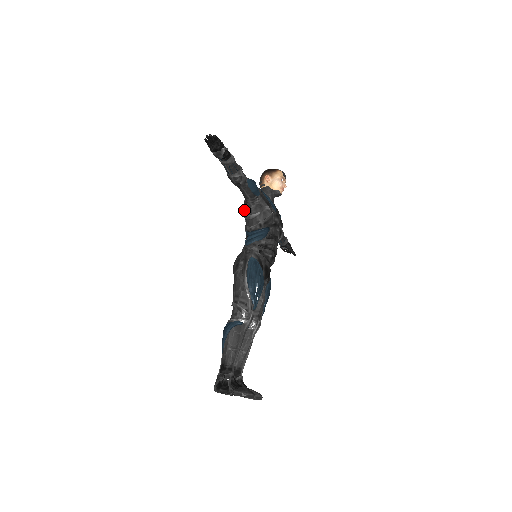
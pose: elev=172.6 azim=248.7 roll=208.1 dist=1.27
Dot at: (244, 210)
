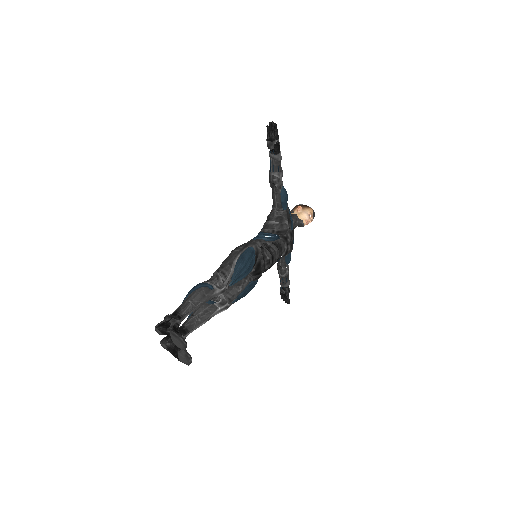
Dot at: occluded
